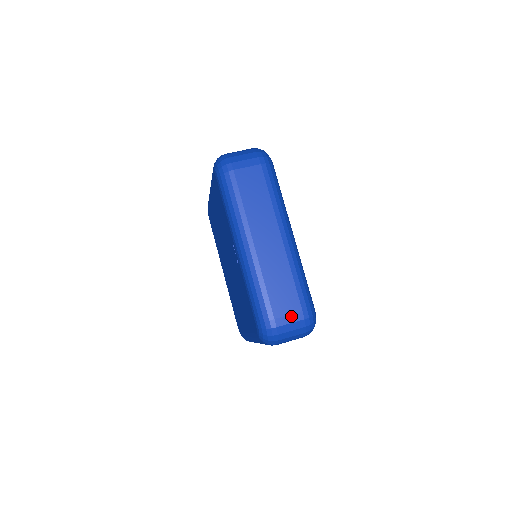
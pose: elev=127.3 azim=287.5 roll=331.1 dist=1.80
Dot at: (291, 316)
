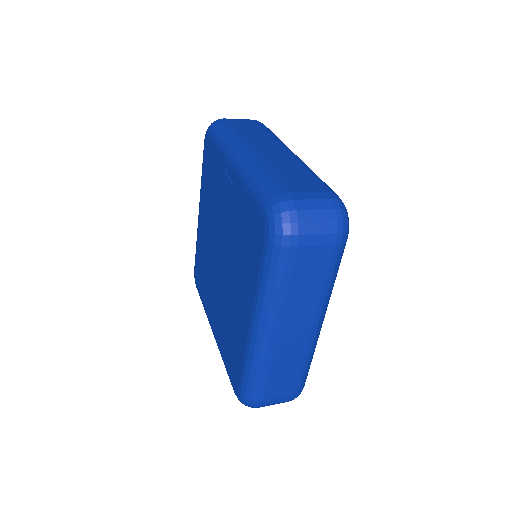
Dot at: (312, 193)
